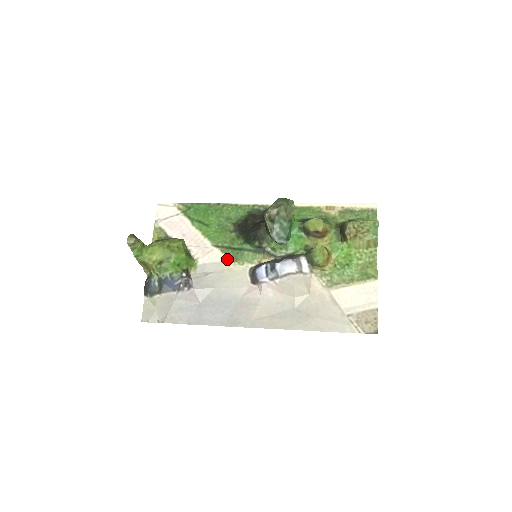
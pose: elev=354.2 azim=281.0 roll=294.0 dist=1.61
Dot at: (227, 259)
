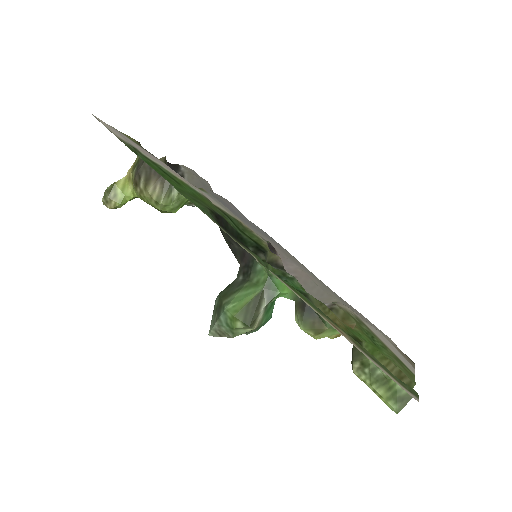
Dot at: (231, 215)
